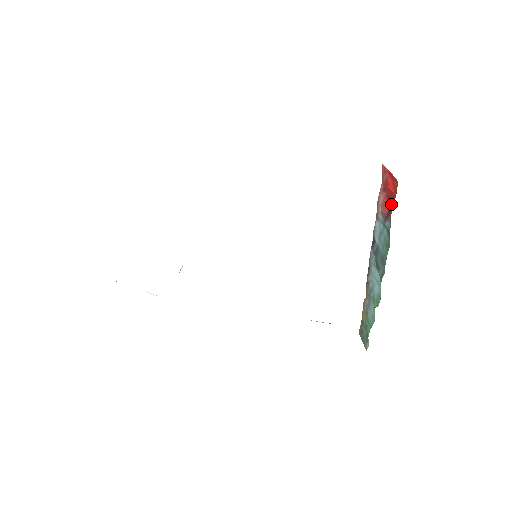
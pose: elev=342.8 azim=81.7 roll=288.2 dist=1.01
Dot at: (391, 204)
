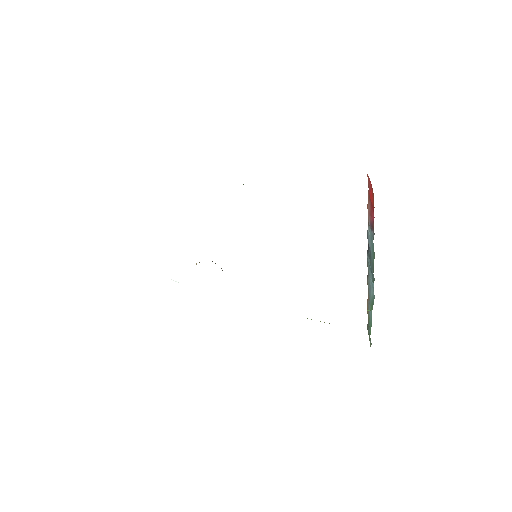
Dot at: occluded
